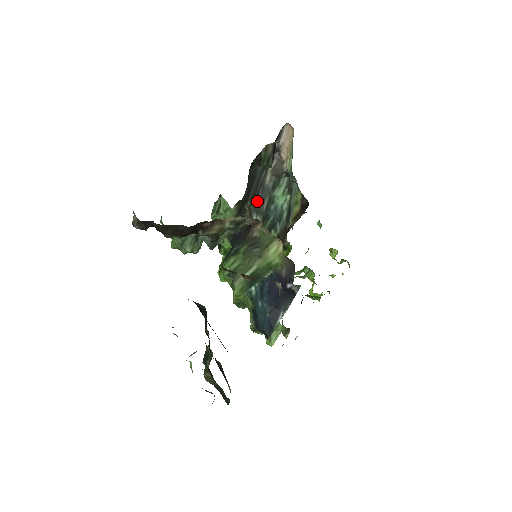
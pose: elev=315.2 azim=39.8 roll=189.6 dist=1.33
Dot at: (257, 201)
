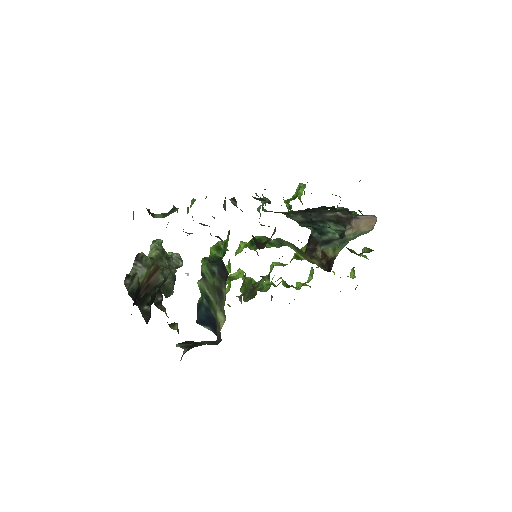
Dot at: (308, 213)
